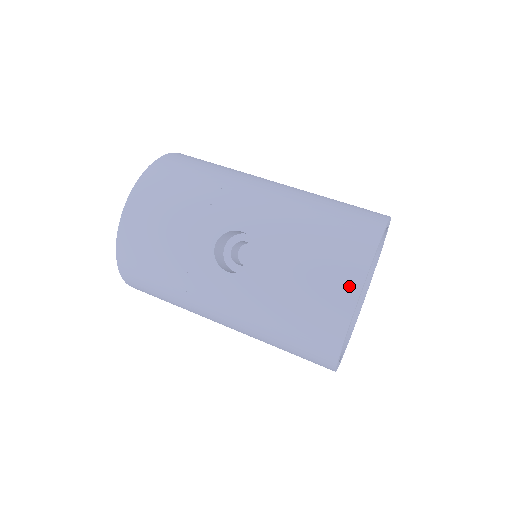
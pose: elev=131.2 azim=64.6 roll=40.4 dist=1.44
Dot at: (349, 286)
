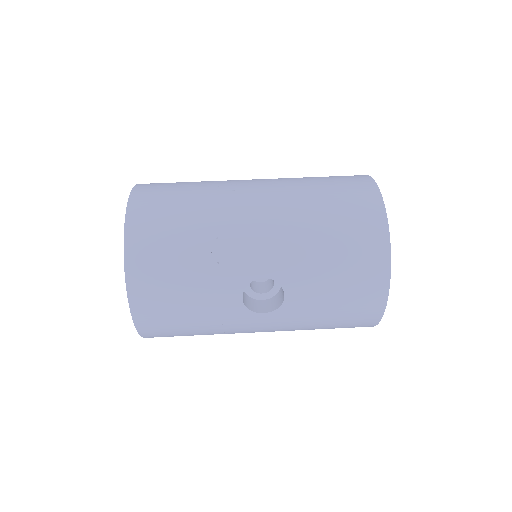
Dot at: (378, 287)
